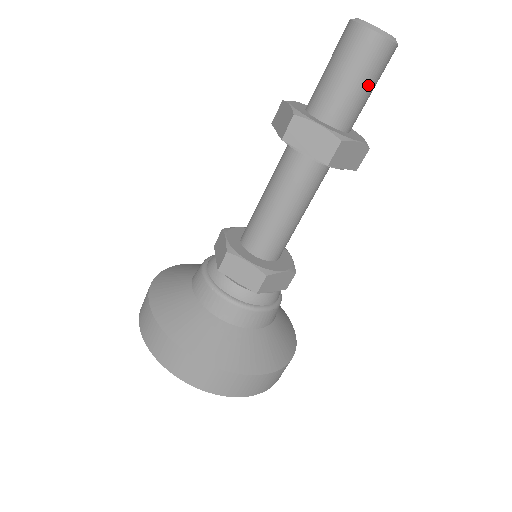
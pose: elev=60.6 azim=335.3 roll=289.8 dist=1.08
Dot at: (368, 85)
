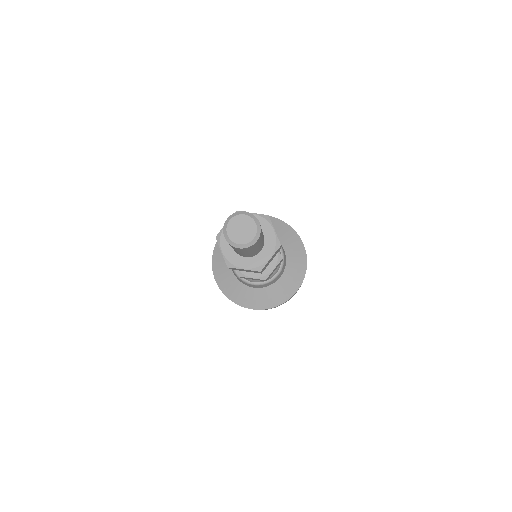
Dot at: (257, 247)
